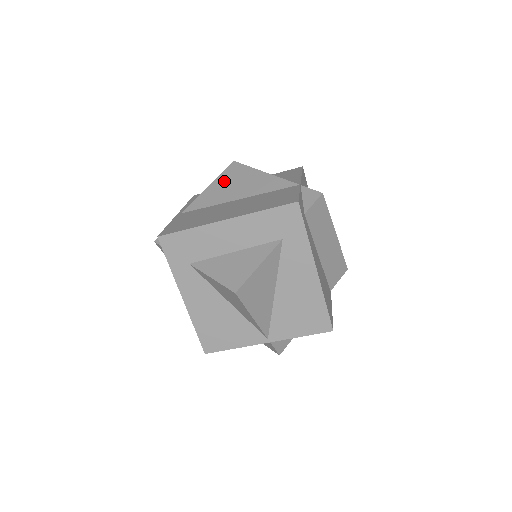
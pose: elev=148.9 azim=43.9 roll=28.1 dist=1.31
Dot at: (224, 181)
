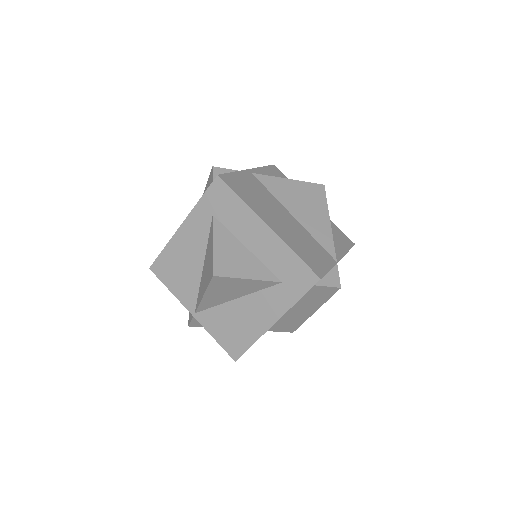
Dot at: (302, 190)
